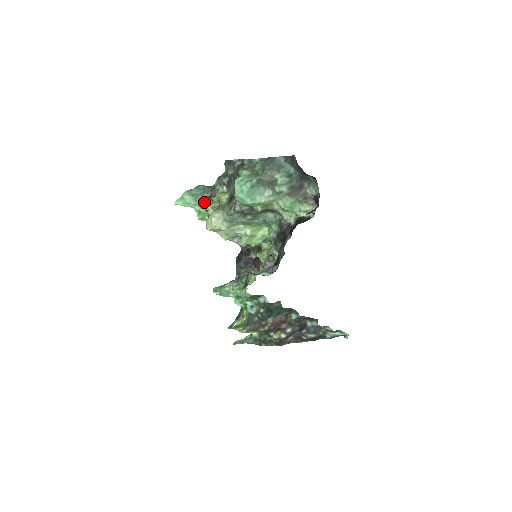
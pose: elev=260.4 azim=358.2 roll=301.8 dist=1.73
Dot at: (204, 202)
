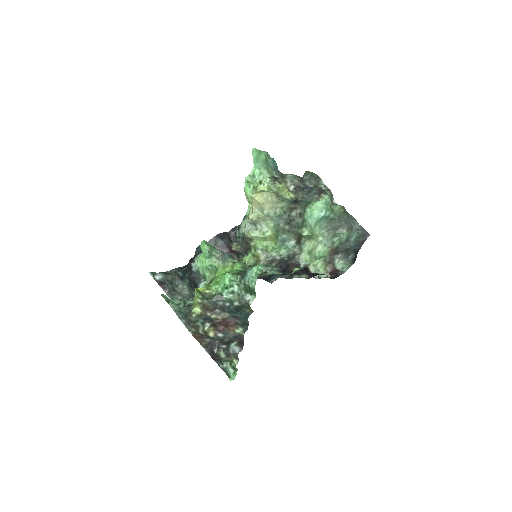
Dot at: (268, 175)
